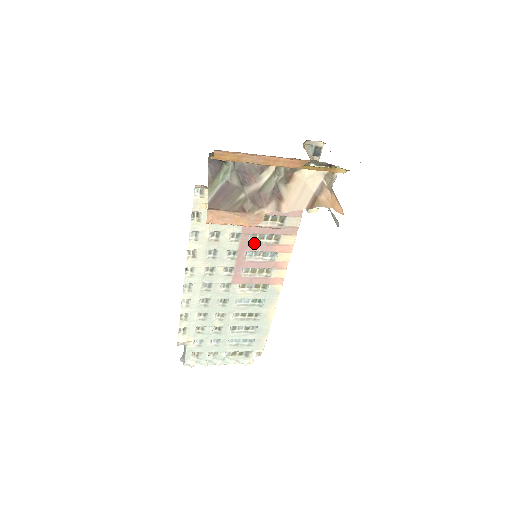
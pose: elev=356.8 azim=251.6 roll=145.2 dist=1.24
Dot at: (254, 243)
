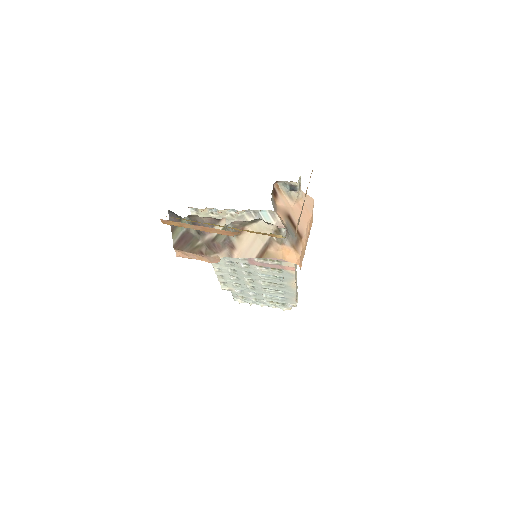
Dot at: occluded
